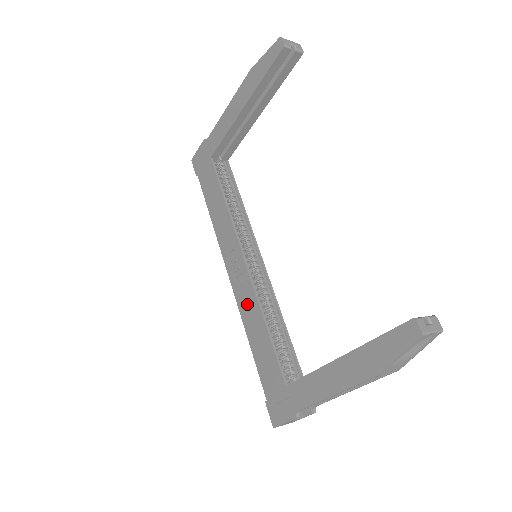
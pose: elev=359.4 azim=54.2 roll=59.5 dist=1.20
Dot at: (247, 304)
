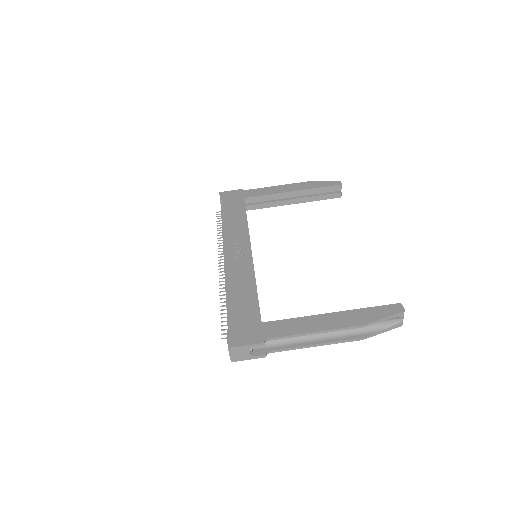
Dot at: (240, 272)
